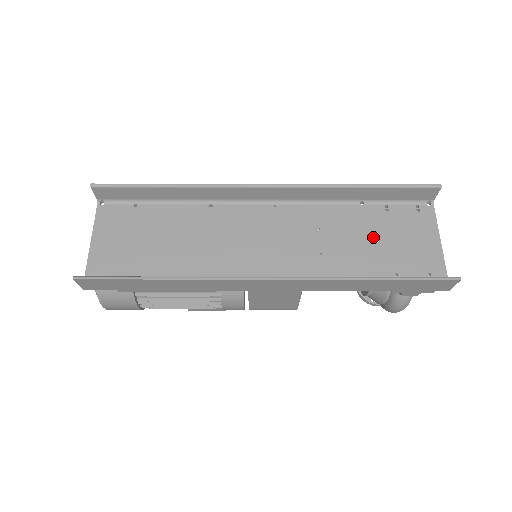
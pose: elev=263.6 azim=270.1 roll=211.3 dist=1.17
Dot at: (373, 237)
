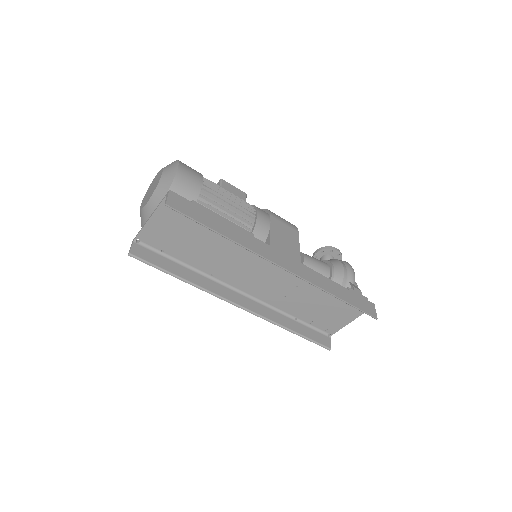
Dot at: (320, 304)
